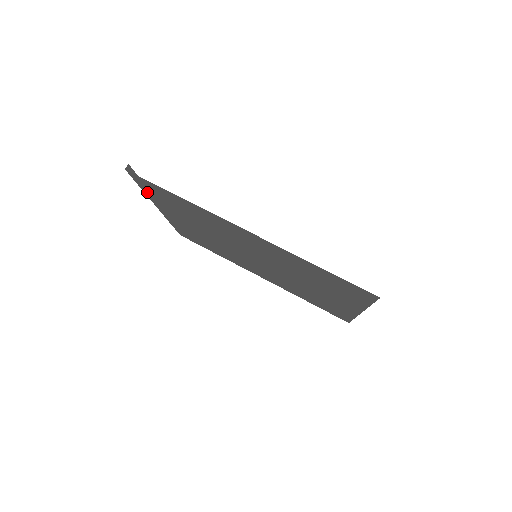
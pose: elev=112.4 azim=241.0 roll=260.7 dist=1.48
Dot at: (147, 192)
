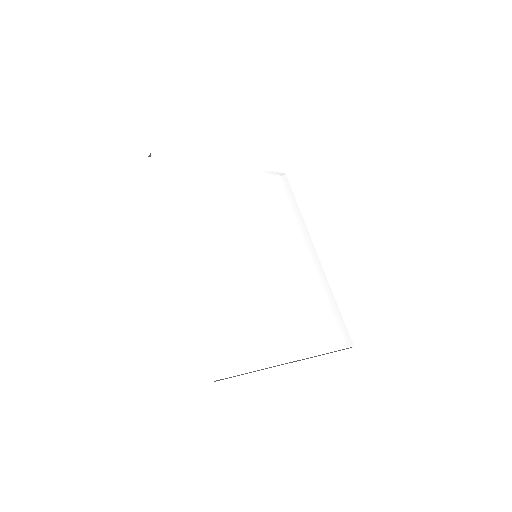
Dot at: occluded
